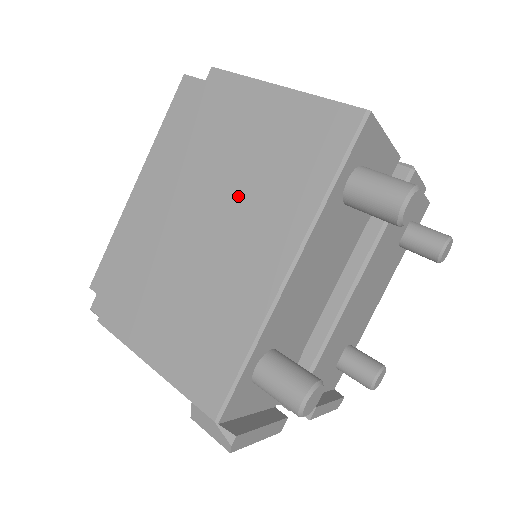
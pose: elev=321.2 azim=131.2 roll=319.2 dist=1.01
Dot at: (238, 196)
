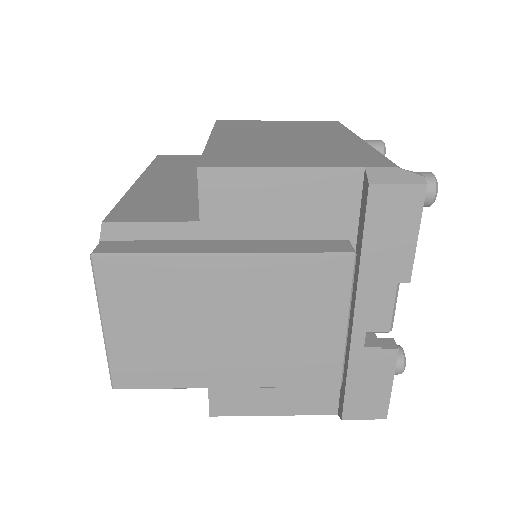
Dot at: (289, 132)
